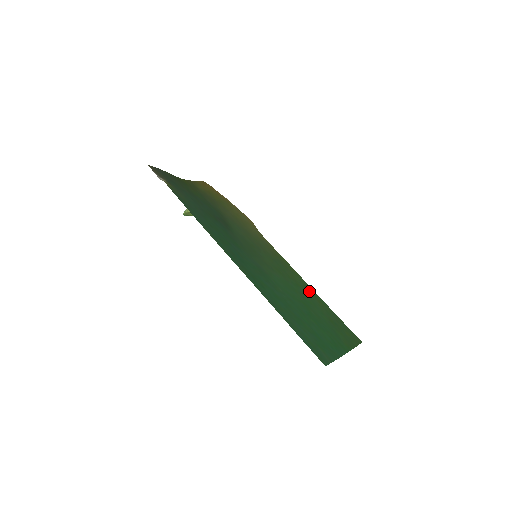
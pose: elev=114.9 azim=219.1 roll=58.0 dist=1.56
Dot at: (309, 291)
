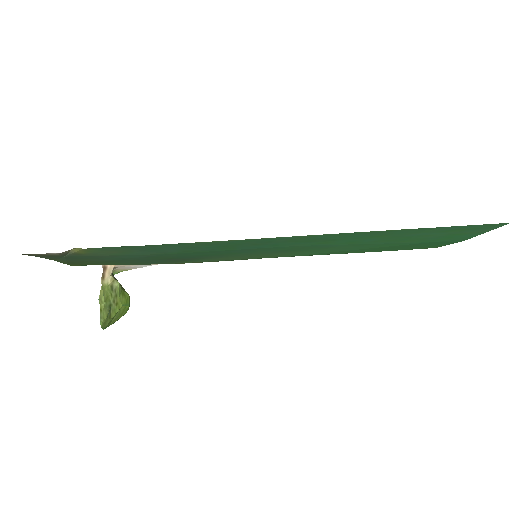
Dot at: occluded
